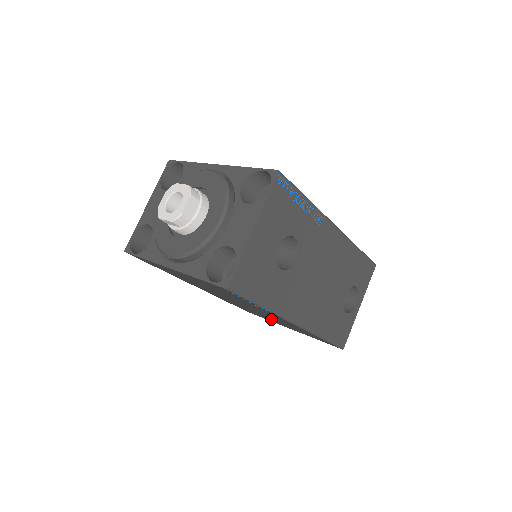
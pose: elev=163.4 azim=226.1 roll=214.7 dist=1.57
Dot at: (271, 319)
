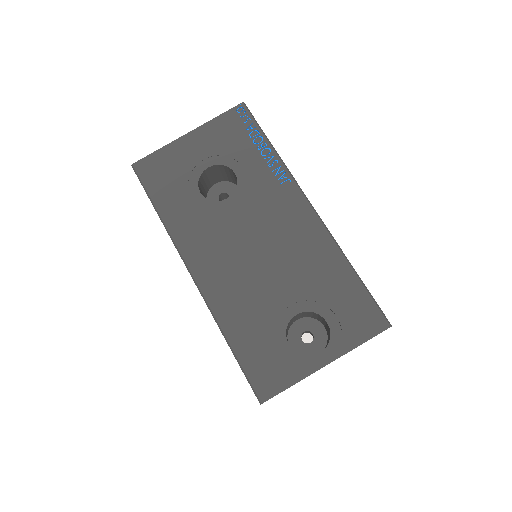
Dot at: occluded
